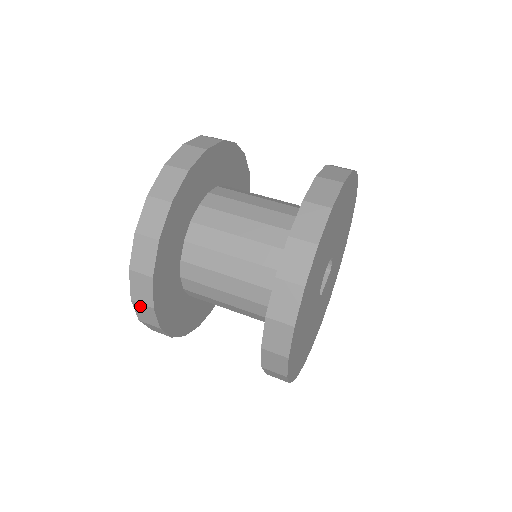
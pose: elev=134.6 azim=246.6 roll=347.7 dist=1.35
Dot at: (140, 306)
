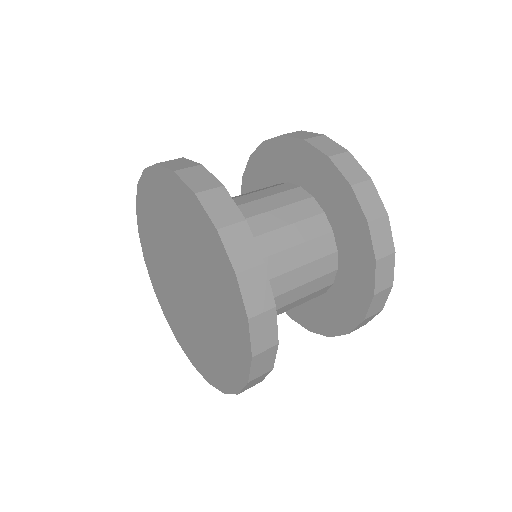
Dot at: (255, 380)
